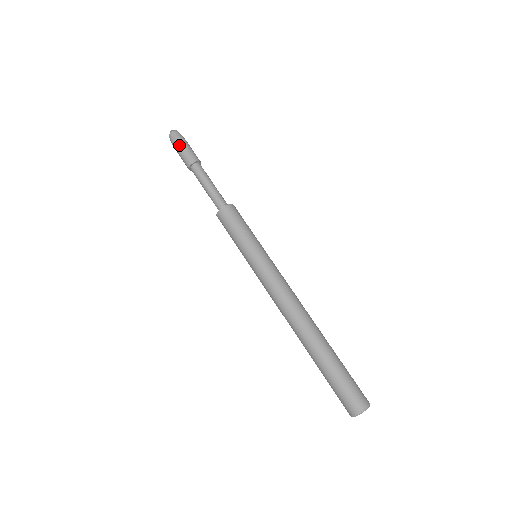
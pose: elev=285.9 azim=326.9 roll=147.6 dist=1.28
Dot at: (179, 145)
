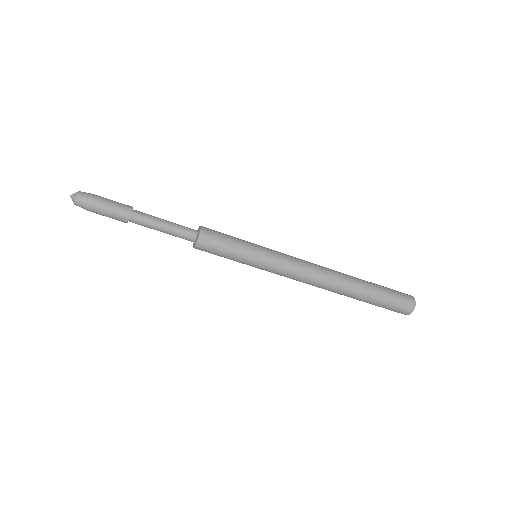
Dot at: (97, 212)
